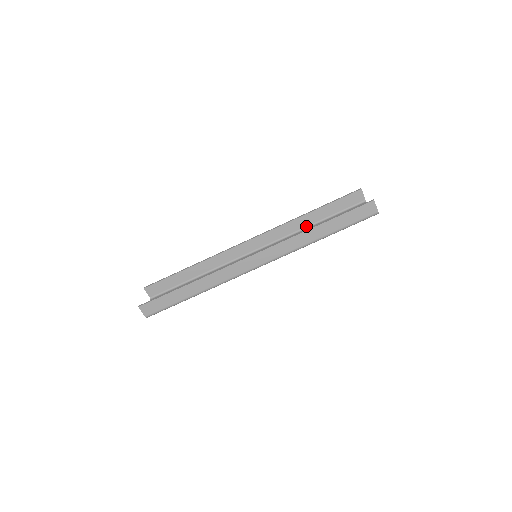
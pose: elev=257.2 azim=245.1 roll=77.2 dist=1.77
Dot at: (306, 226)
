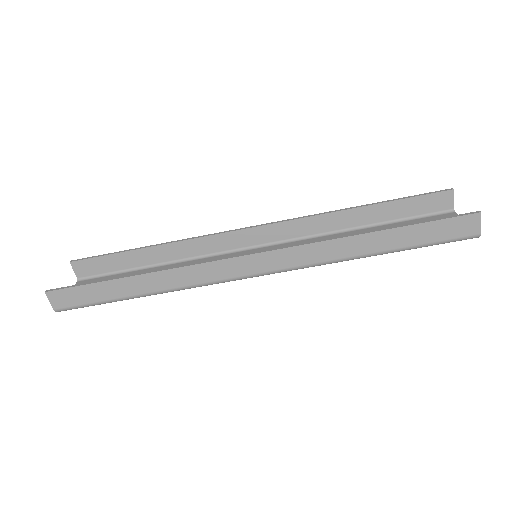
Dot at: (347, 227)
